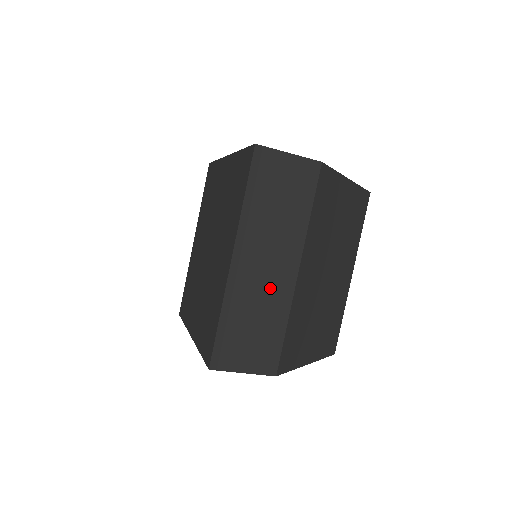
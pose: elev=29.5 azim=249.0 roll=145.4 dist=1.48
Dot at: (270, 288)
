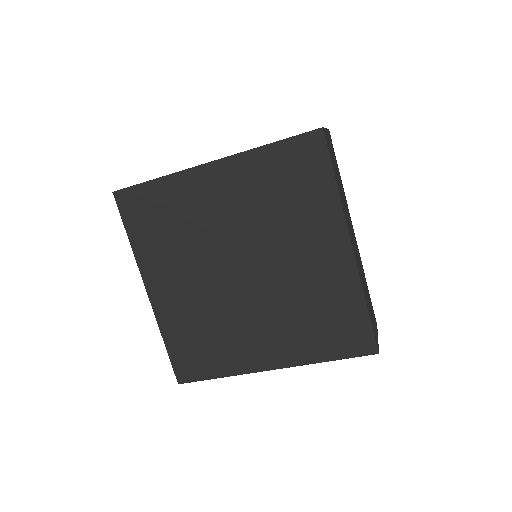
Dot at: (358, 257)
